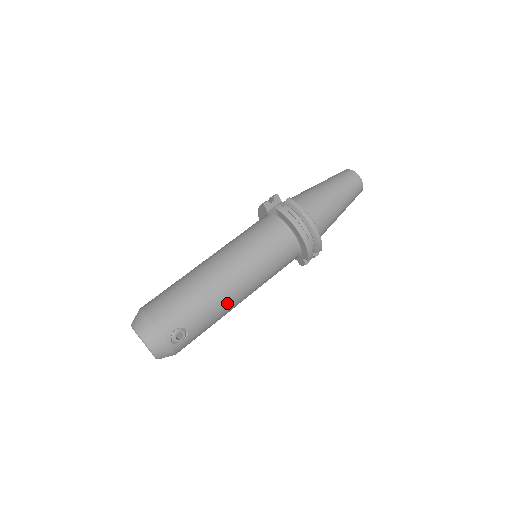
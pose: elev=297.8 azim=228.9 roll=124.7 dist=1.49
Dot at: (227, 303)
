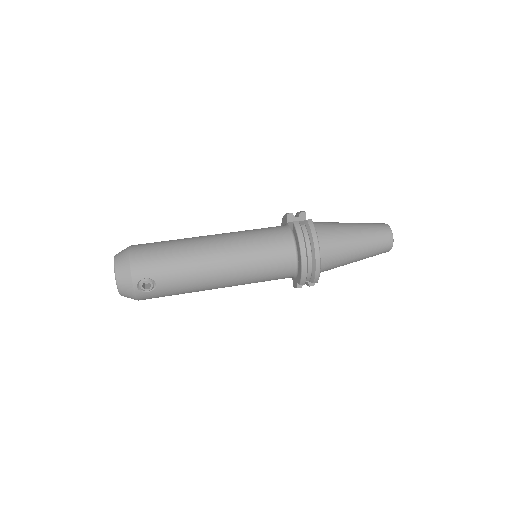
Dot at: (204, 281)
